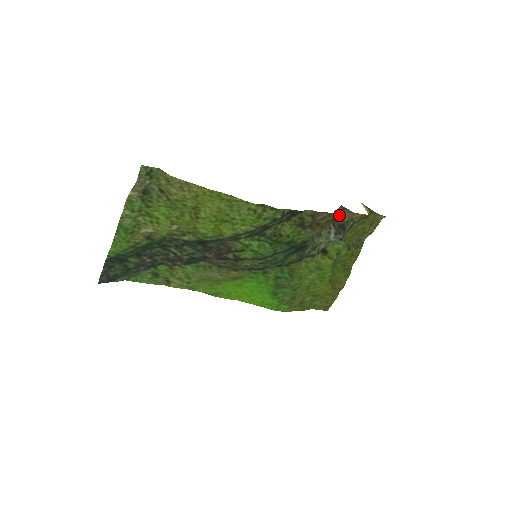
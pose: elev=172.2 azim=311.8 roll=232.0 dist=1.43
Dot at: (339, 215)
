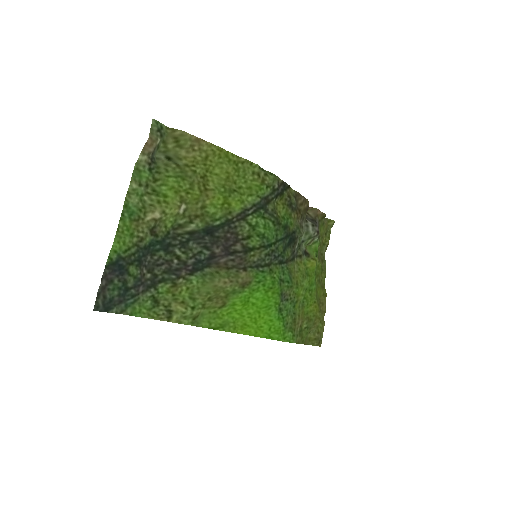
Dot at: (306, 214)
